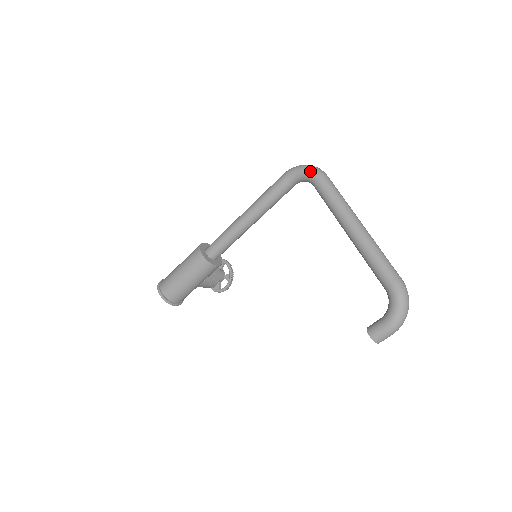
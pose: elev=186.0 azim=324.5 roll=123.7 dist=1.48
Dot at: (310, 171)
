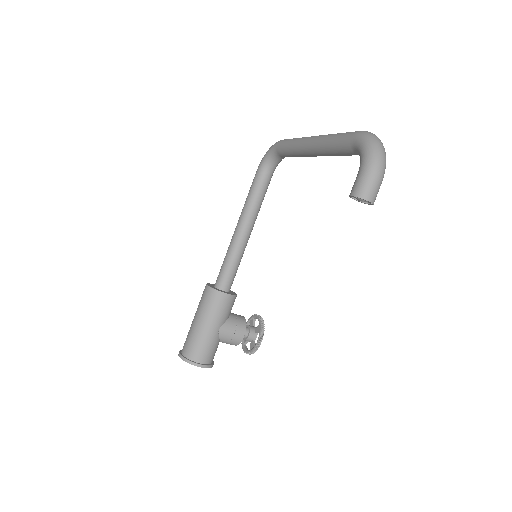
Dot at: (272, 146)
